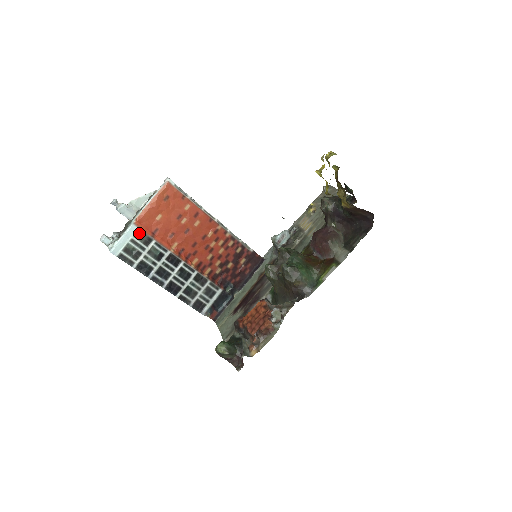
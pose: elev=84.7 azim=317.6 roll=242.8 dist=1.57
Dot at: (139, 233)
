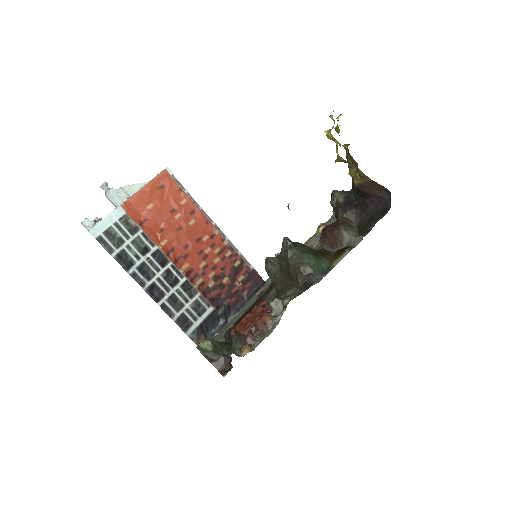
Dot at: (125, 218)
